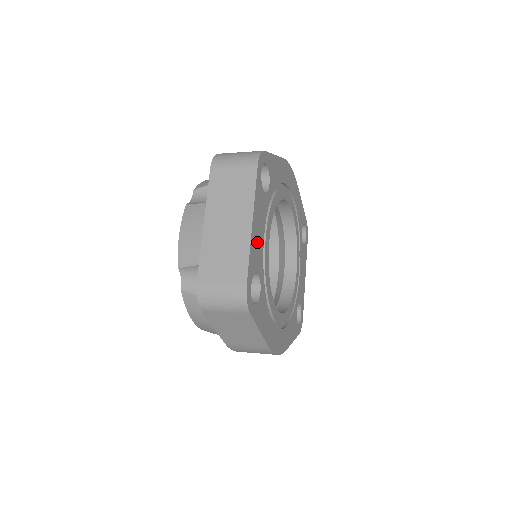
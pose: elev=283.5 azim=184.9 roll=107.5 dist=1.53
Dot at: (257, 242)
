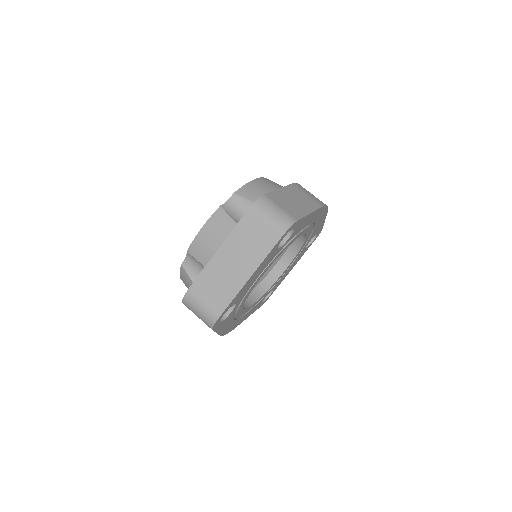
Dot at: (248, 285)
